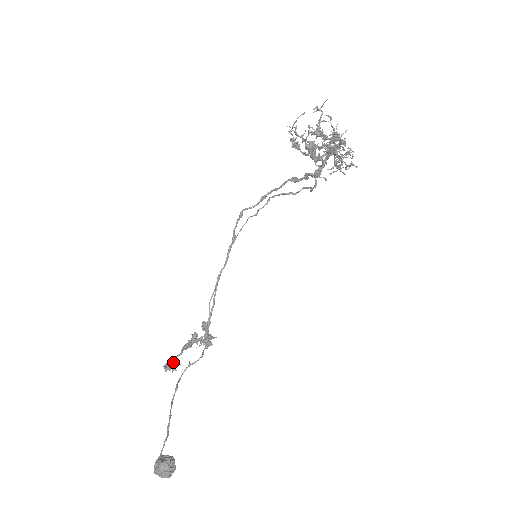
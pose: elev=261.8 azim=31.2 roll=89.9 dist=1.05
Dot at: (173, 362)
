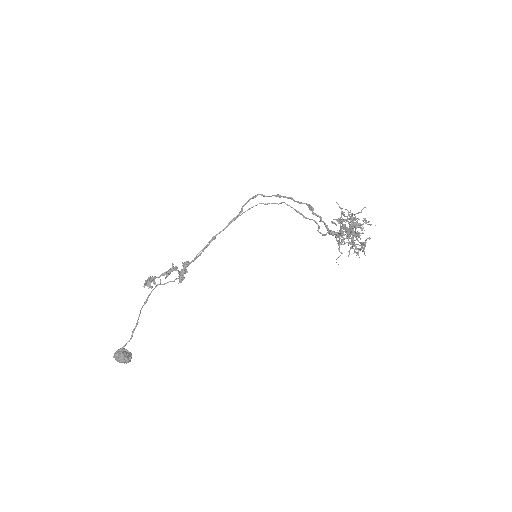
Dot at: (152, 281)
